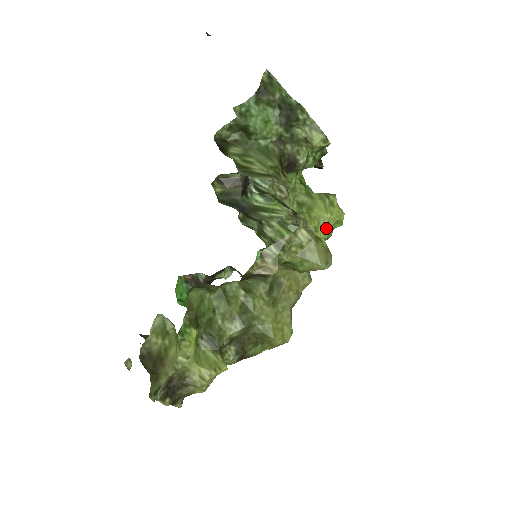
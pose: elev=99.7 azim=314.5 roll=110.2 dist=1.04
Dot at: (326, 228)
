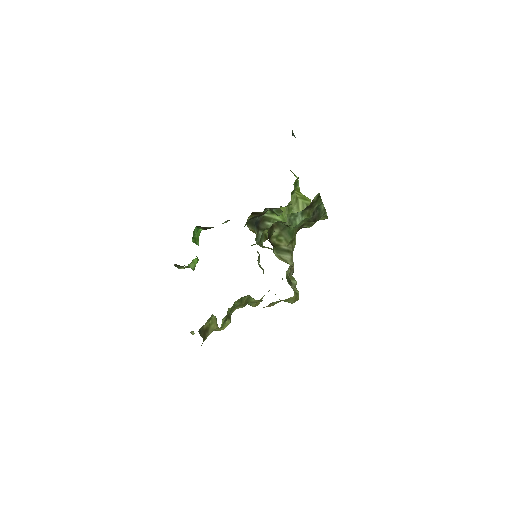
Dot at: occluded
